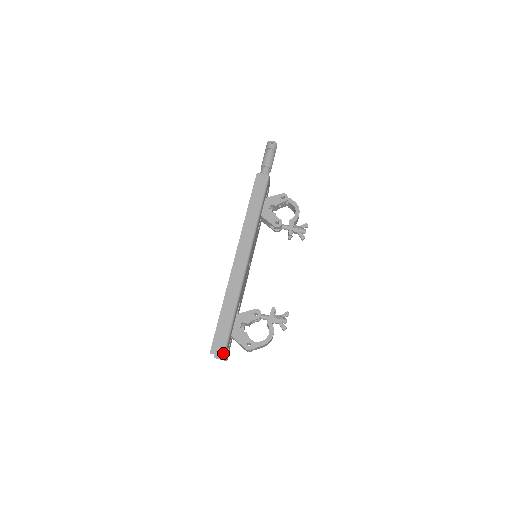
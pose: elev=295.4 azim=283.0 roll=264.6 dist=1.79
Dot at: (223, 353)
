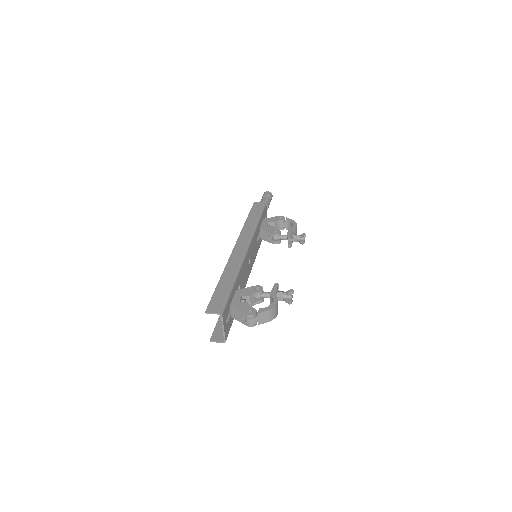
Dot at: (220, 311)
